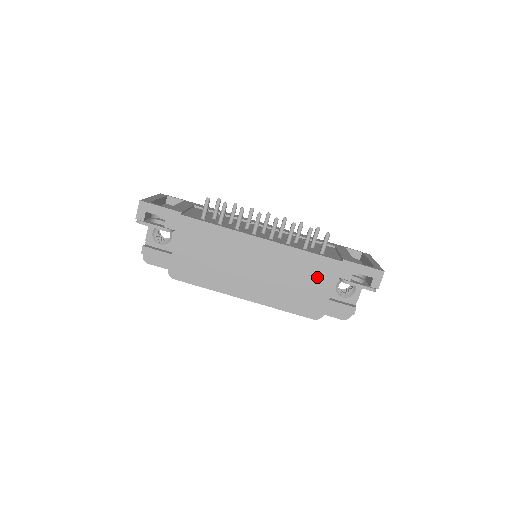
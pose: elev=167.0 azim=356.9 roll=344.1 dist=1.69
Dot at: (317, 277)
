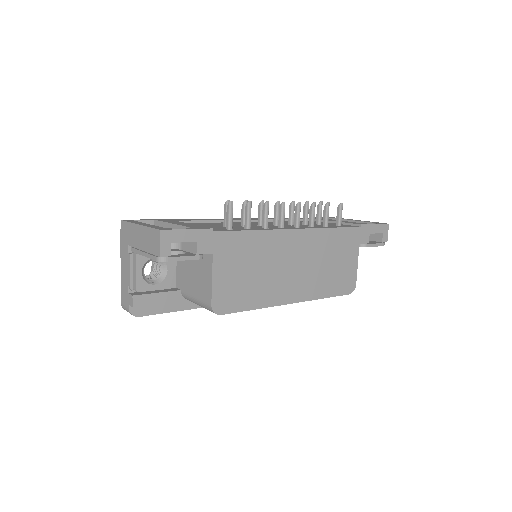
Dot at: (346, 251)
